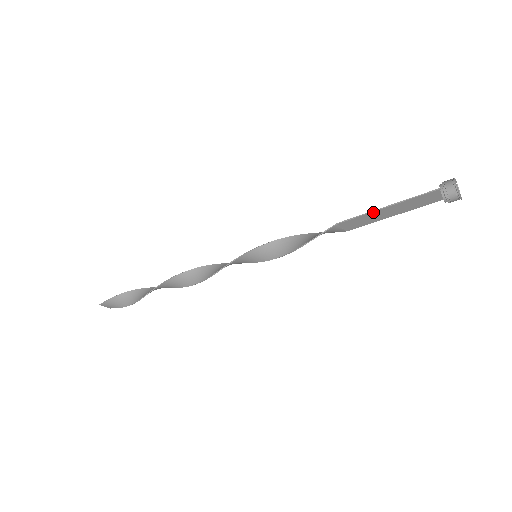
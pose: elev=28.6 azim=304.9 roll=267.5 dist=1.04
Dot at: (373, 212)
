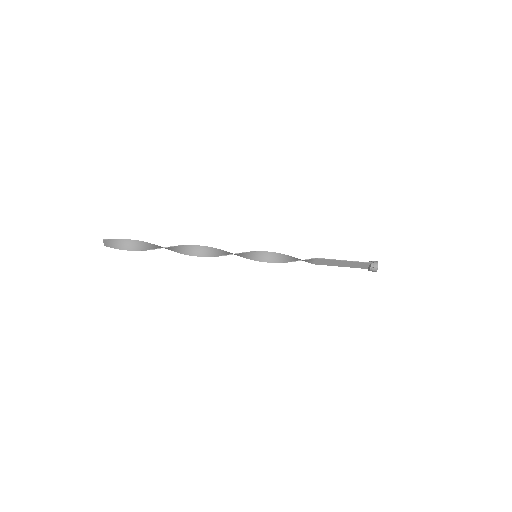
Dot at: (336, 260)
